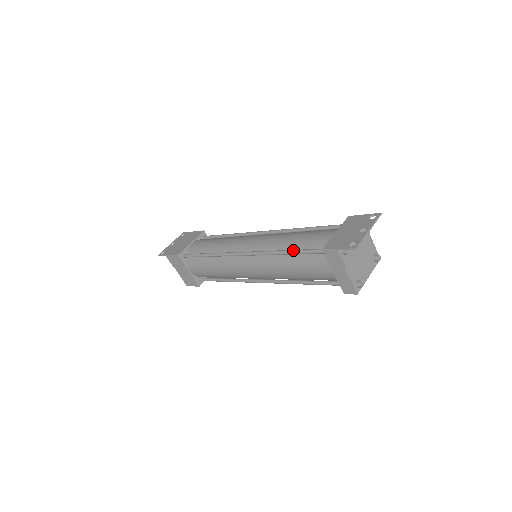
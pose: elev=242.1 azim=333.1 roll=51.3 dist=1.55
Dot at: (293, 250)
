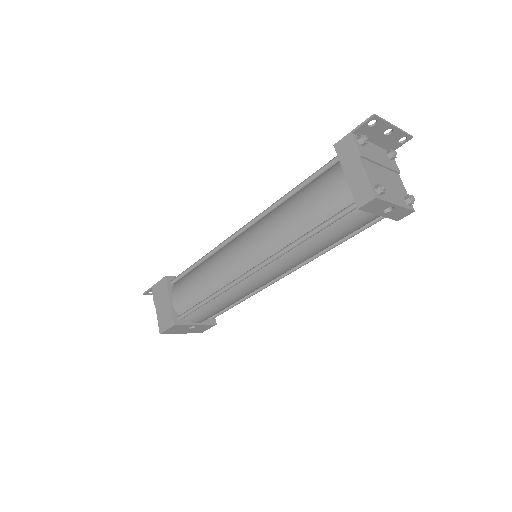
Dot at: occluded
